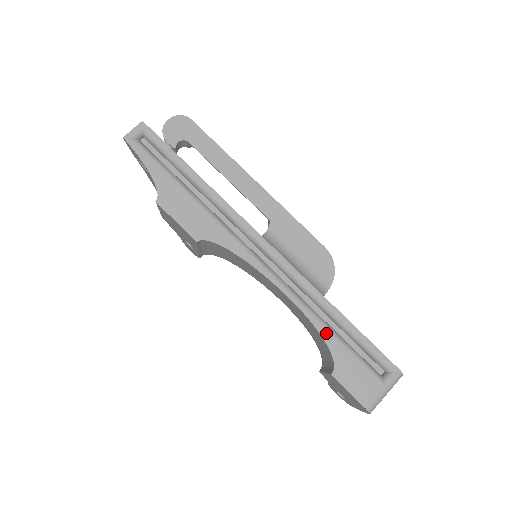
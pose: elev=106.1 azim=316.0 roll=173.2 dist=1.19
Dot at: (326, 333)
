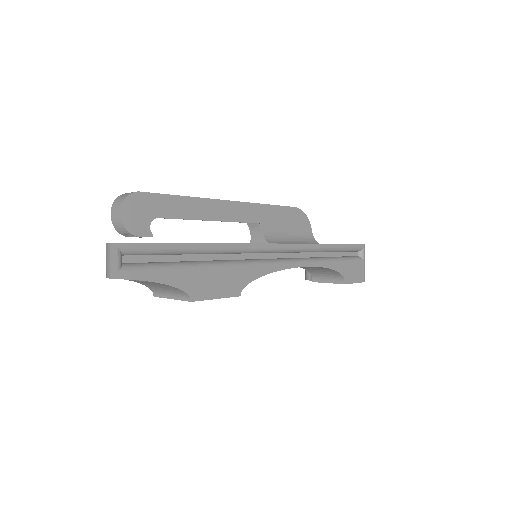
Dot at: (332, 265)
